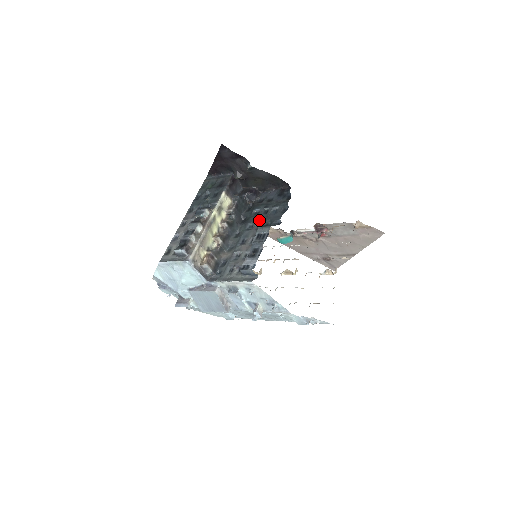
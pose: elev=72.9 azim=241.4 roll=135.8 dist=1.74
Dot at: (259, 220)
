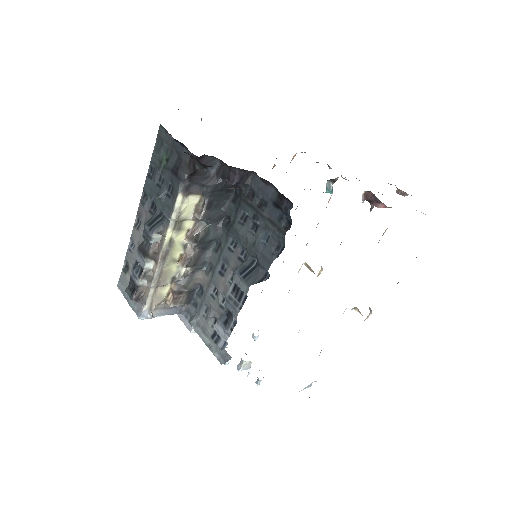
Dot at: (243, 243)
